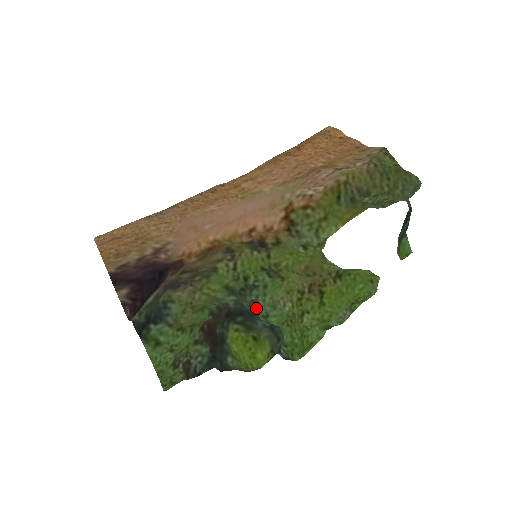
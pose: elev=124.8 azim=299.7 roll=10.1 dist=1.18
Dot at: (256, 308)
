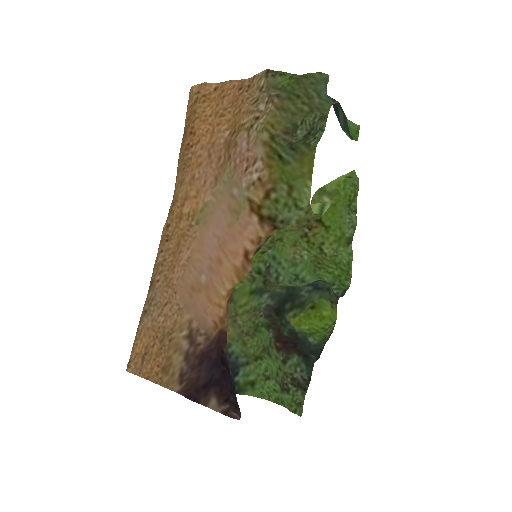
Dot at: (284, 280)
